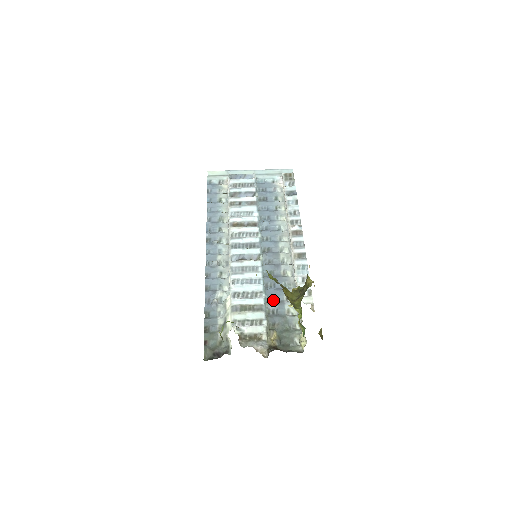
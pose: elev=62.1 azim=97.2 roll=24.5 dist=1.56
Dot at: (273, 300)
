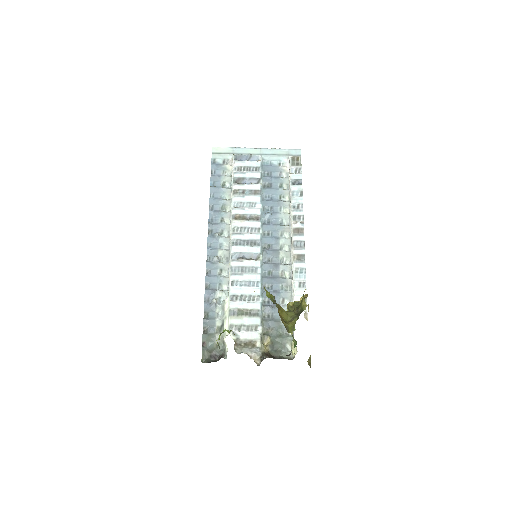
Dot at: (269, 303)
